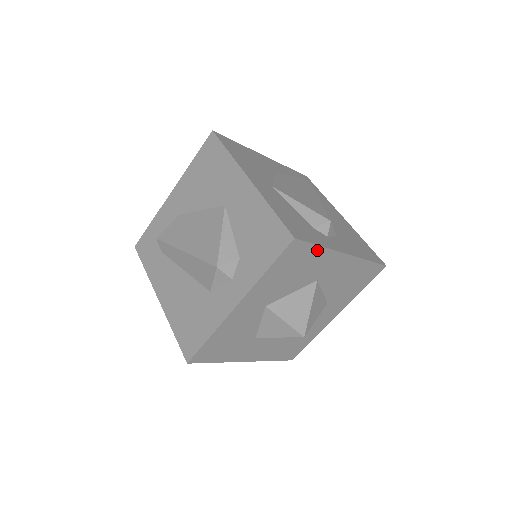
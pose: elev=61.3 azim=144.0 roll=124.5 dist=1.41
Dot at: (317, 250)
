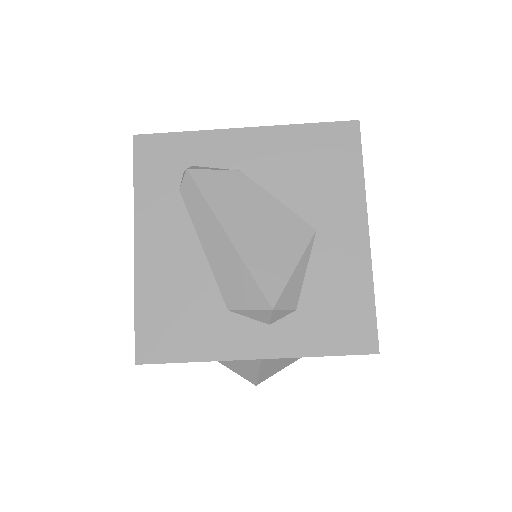
Dot at: occluded
